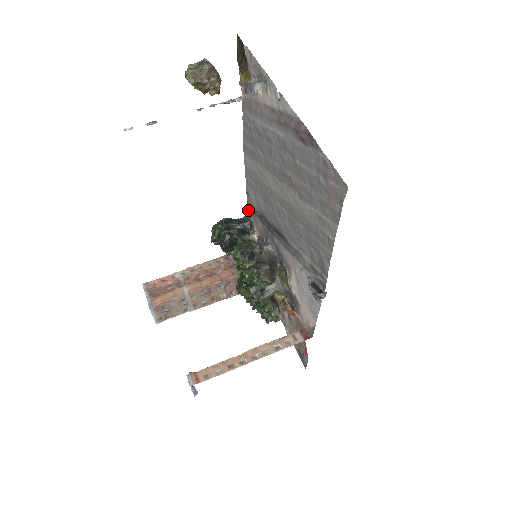
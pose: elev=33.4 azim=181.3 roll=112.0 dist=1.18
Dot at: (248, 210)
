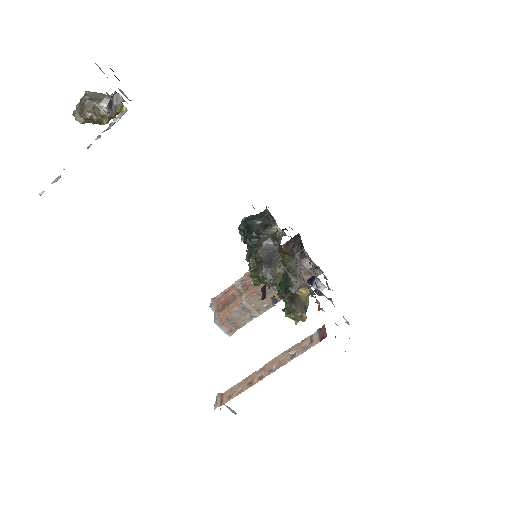
Dot at: occluded
